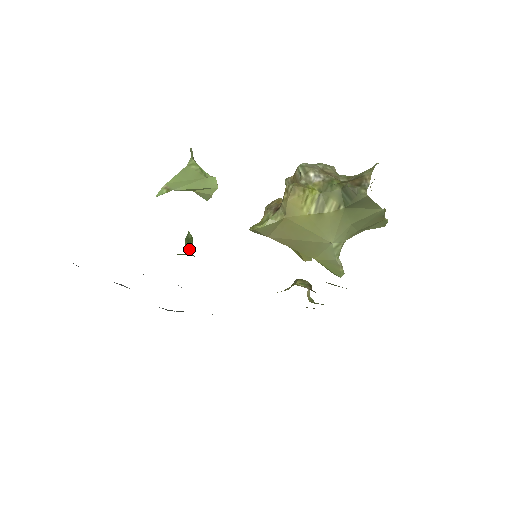
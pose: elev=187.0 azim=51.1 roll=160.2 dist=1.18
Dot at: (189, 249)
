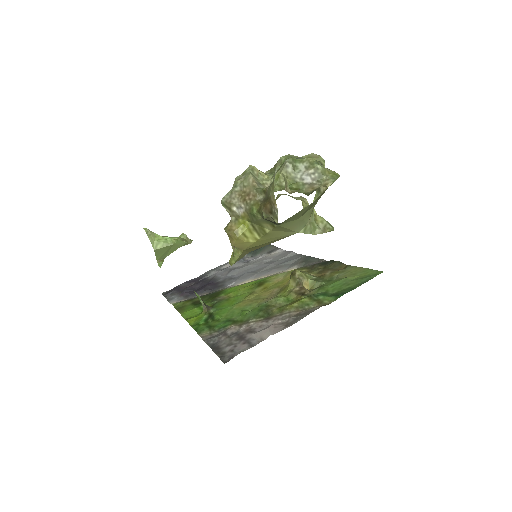
Dot at: (203, 307)
